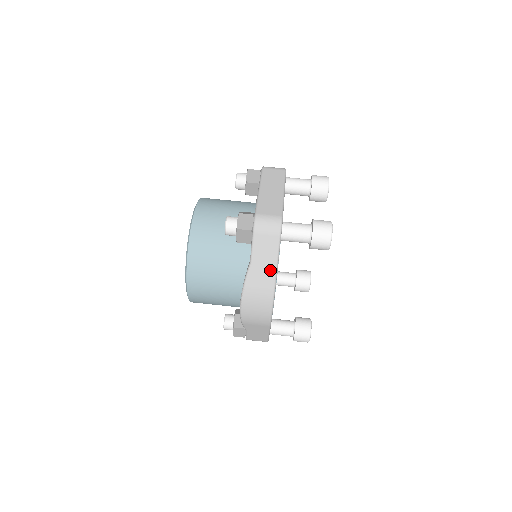
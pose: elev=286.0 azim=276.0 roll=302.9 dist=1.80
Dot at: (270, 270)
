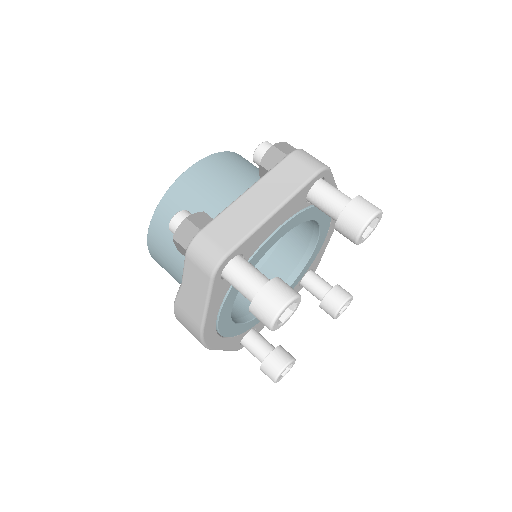
Dot at: (199, 306)
